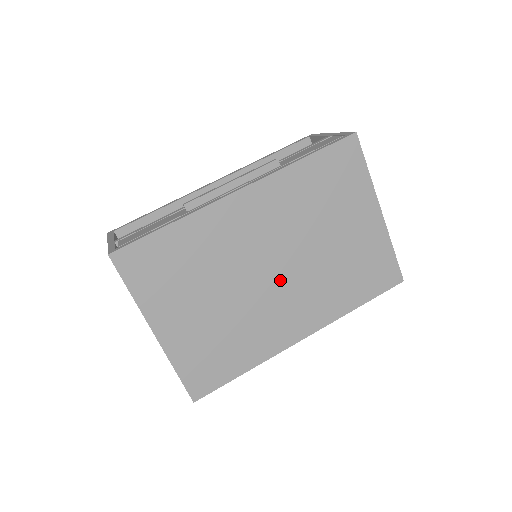
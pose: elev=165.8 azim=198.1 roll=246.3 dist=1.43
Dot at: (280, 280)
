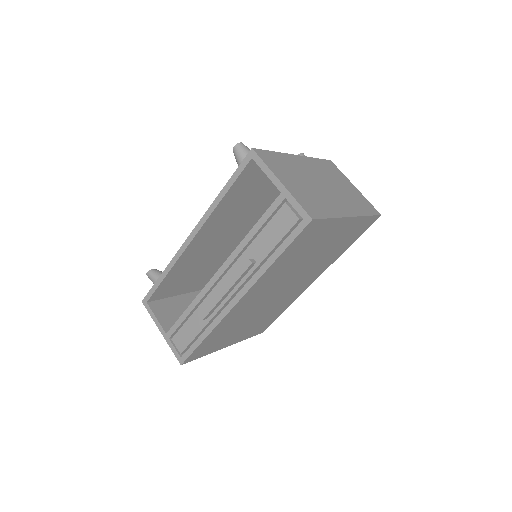
Dot at: (288, 287)
